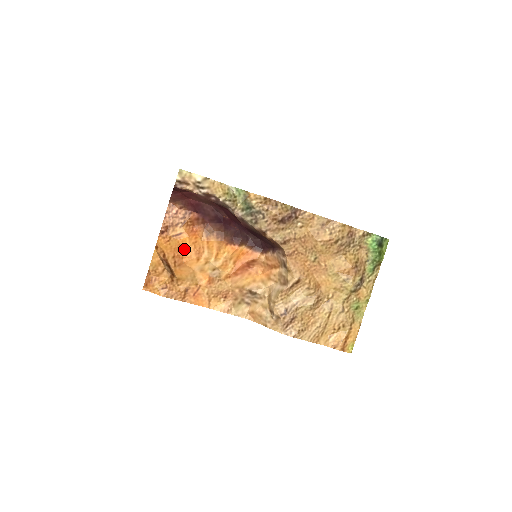
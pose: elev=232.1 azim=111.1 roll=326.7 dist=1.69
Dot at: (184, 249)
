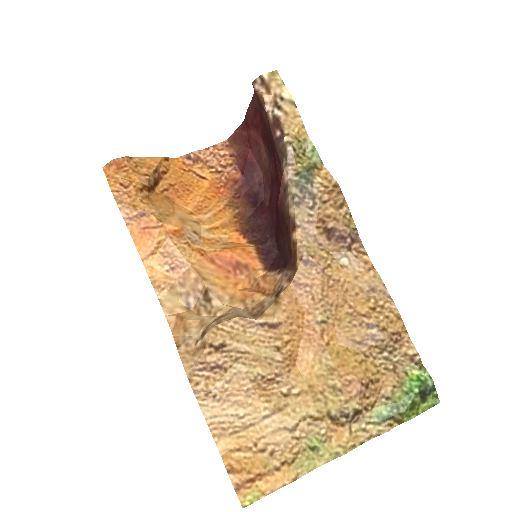
Dot at: (190, 192)
